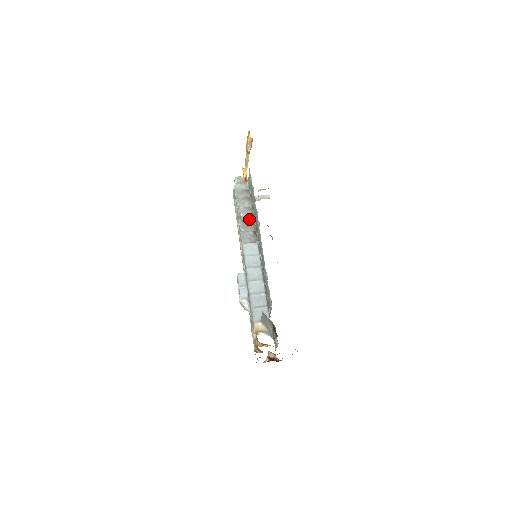
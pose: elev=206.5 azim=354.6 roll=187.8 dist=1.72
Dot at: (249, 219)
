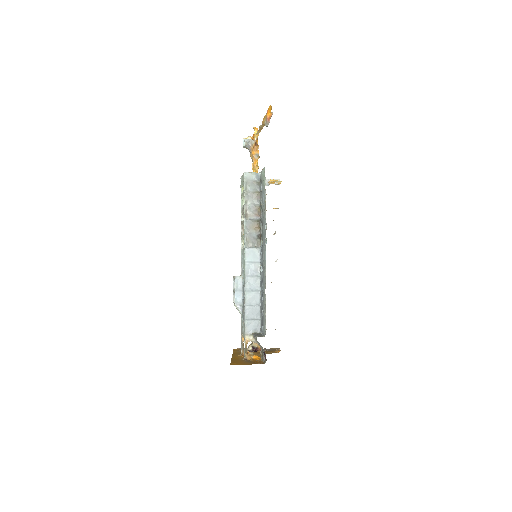
Dot at: (255, 219)
